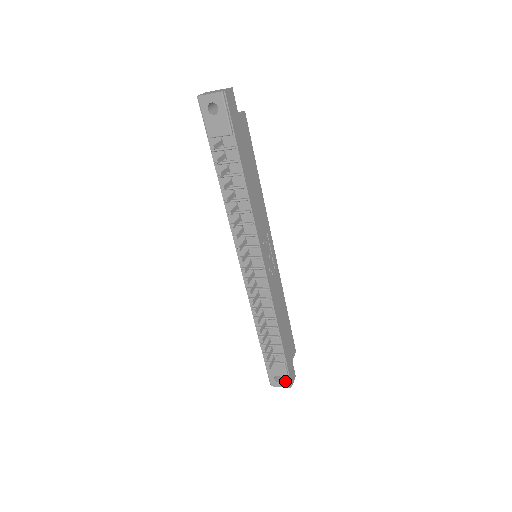
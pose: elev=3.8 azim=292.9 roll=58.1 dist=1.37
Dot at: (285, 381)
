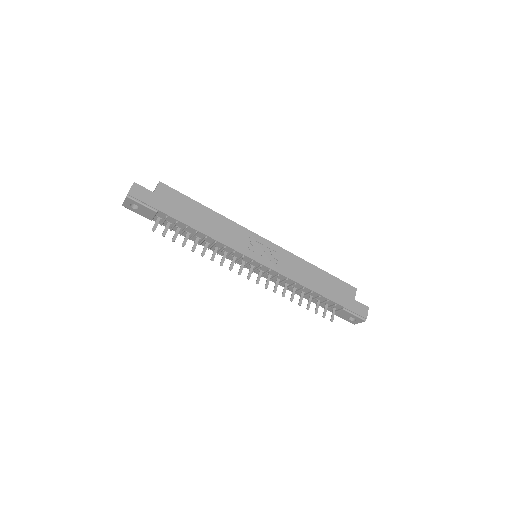
Dot at: (357, 319)
